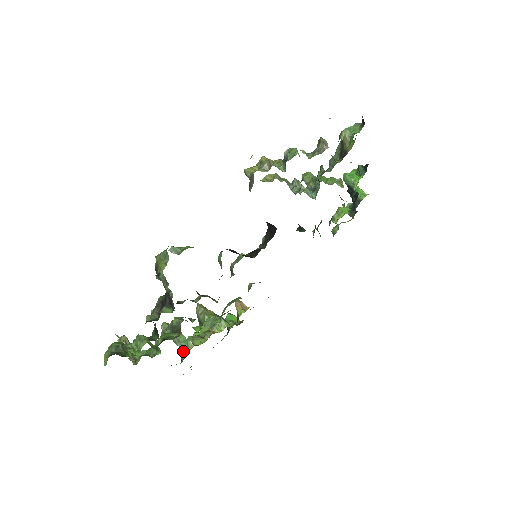
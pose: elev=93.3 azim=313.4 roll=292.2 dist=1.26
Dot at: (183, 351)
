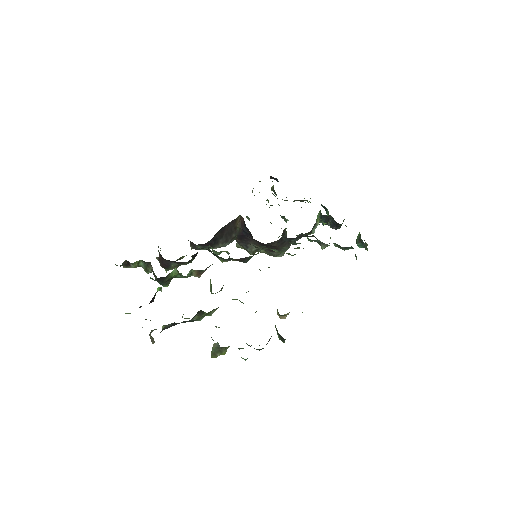
Dot at: occluded
